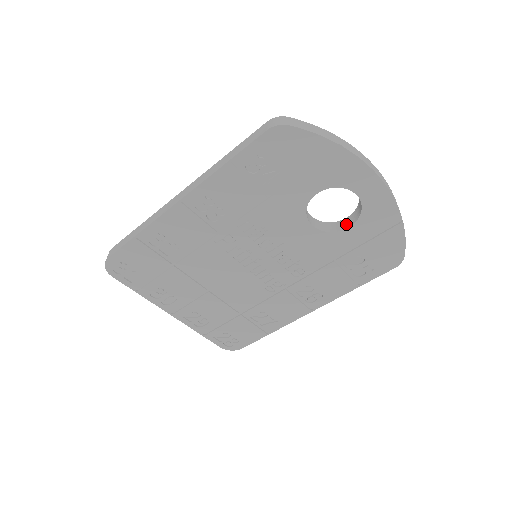
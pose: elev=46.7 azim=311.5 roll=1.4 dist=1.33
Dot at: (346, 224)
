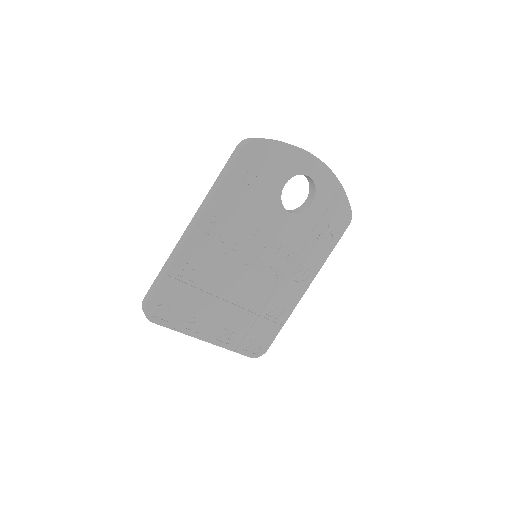
Dot at: (308, 203)
